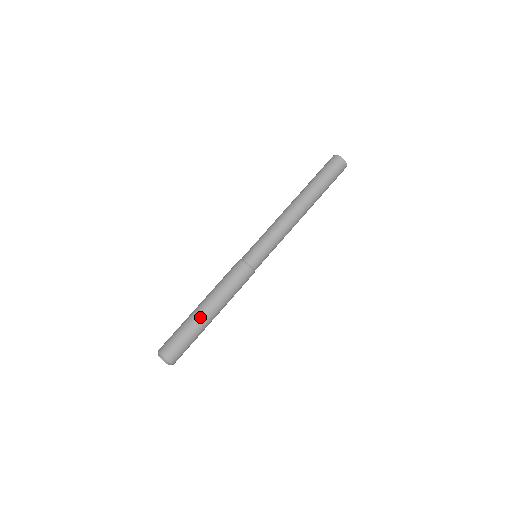
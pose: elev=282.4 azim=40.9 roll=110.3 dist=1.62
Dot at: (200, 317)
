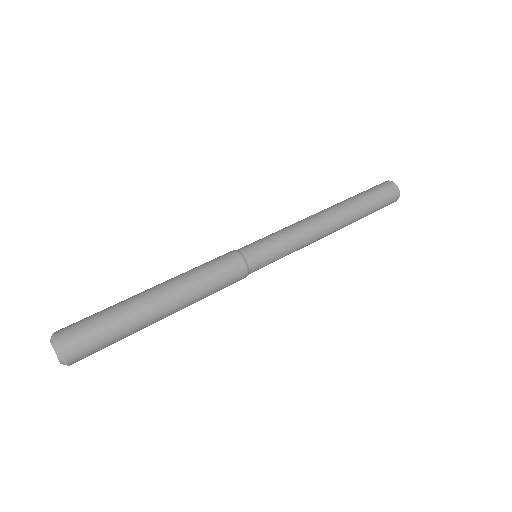
Dot at: (140, 295)
